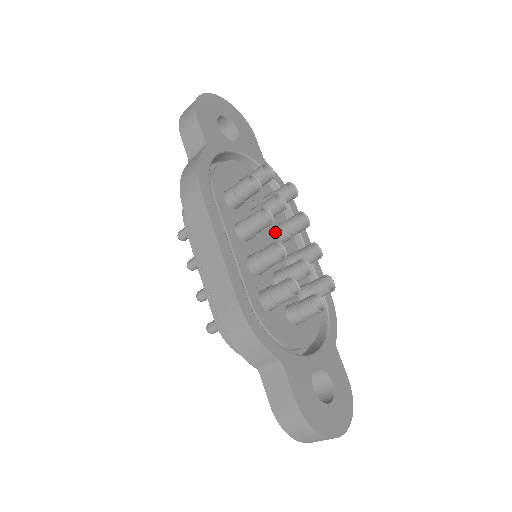
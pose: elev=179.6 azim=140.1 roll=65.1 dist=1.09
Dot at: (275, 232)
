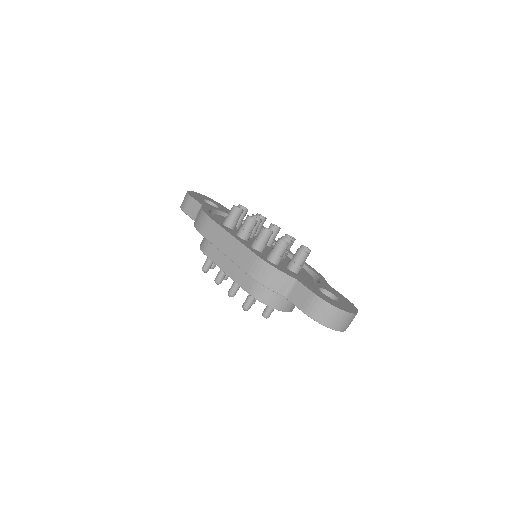
Dot at: occluded
